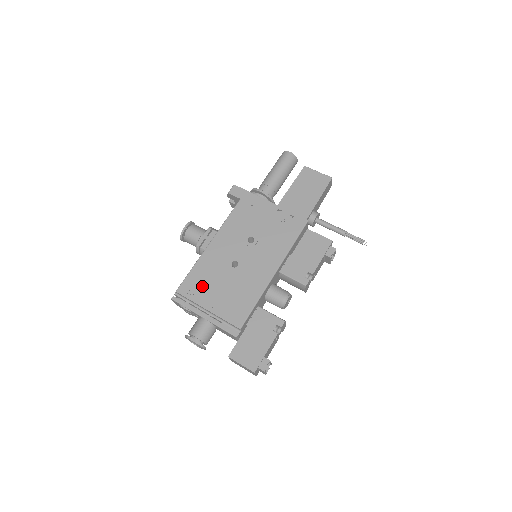
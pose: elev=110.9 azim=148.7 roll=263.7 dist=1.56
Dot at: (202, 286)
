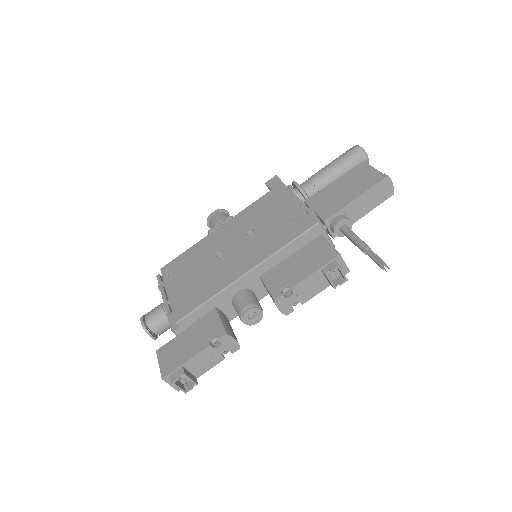
Dot at: (180, 269)
